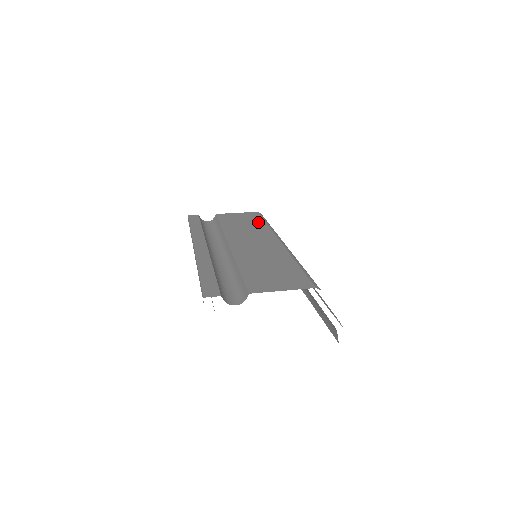
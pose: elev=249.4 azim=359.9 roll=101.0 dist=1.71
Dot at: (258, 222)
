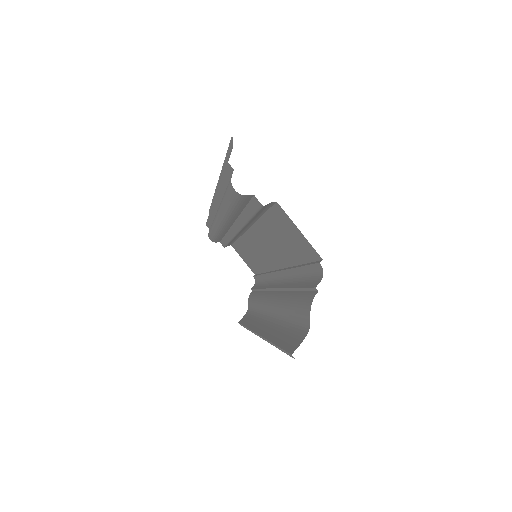
Dot at: occluded
